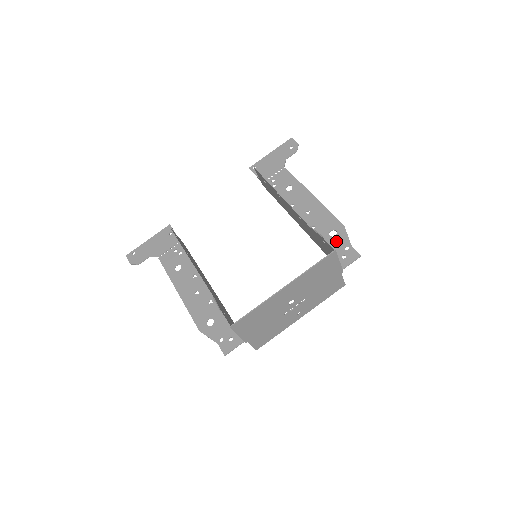
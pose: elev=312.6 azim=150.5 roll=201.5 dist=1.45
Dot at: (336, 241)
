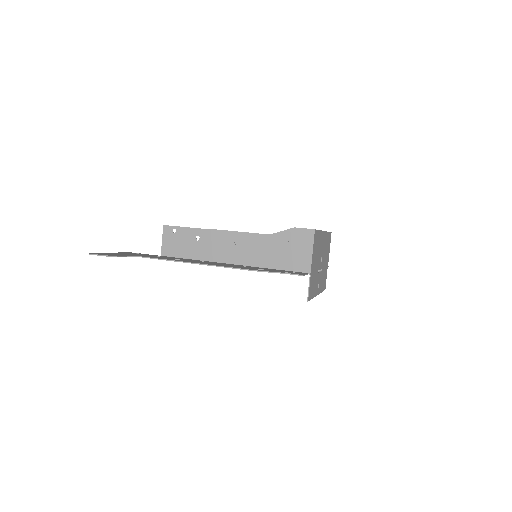
Dot at: occluded
